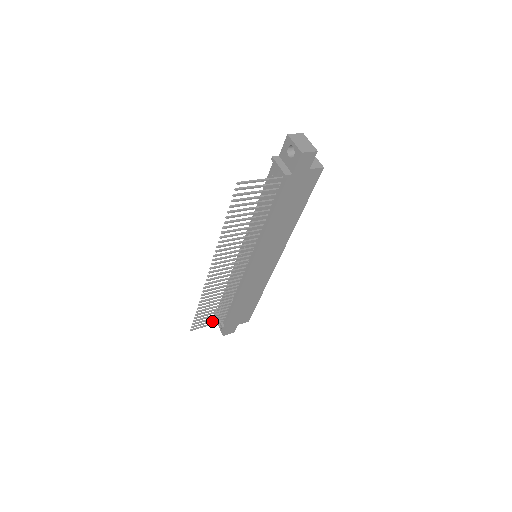
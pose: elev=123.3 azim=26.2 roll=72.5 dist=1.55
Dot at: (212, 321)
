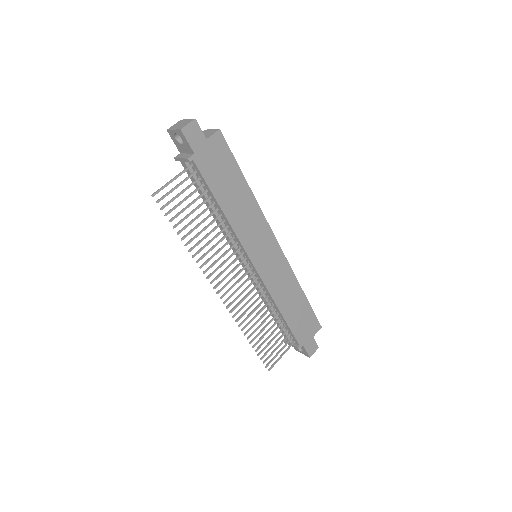
Dot at: (282, 349)
